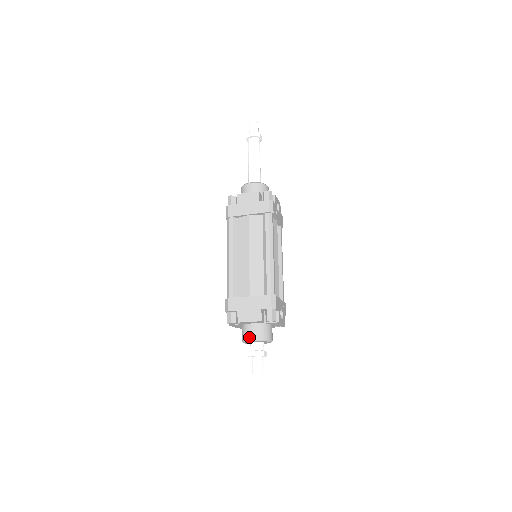
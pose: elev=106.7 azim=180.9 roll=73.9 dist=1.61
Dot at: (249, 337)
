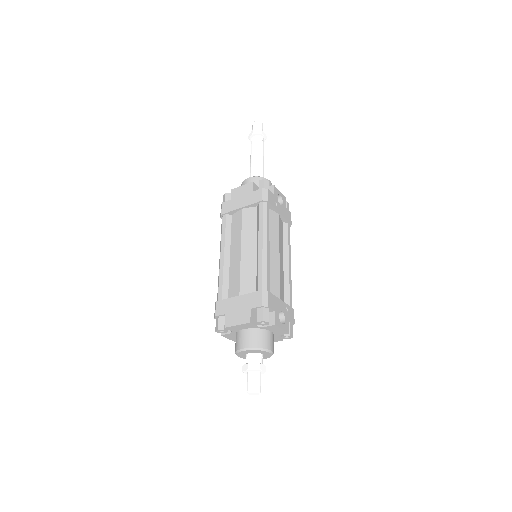
Dot at: (240, 346)
